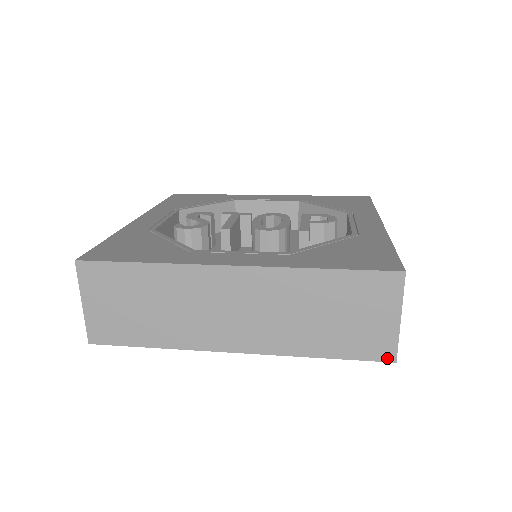
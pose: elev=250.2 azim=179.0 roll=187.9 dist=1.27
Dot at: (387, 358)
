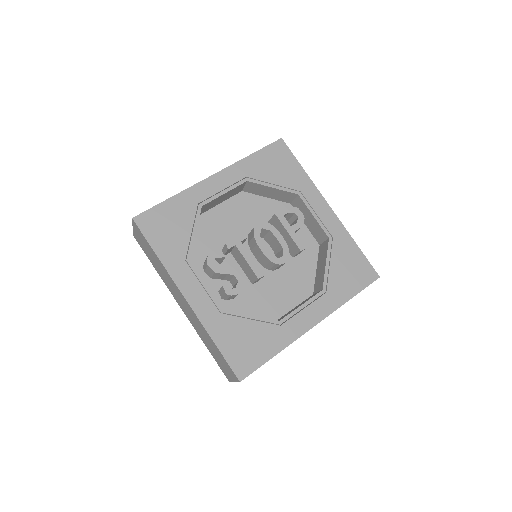
Dot at: occluded
